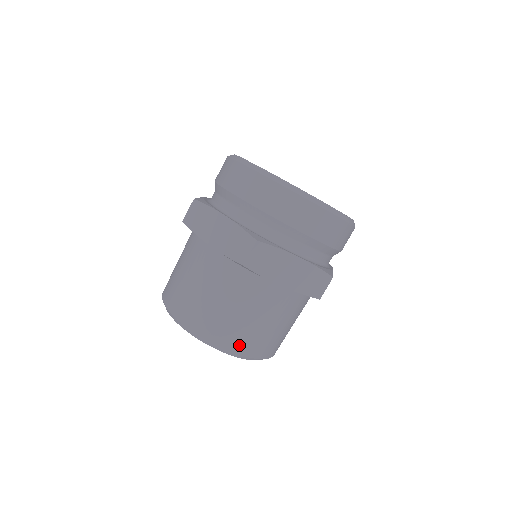
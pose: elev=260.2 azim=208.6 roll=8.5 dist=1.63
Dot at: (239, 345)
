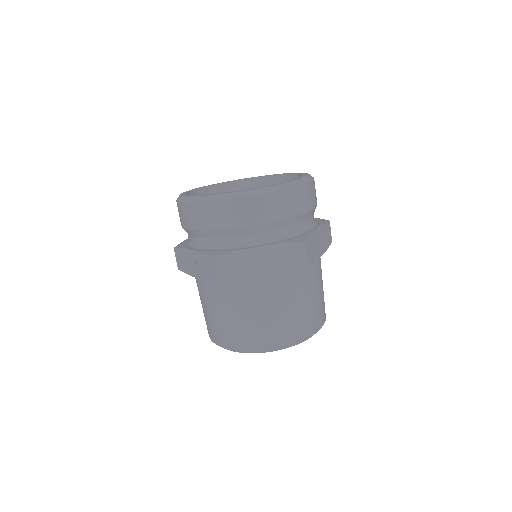
Dot at: (321, 319)
